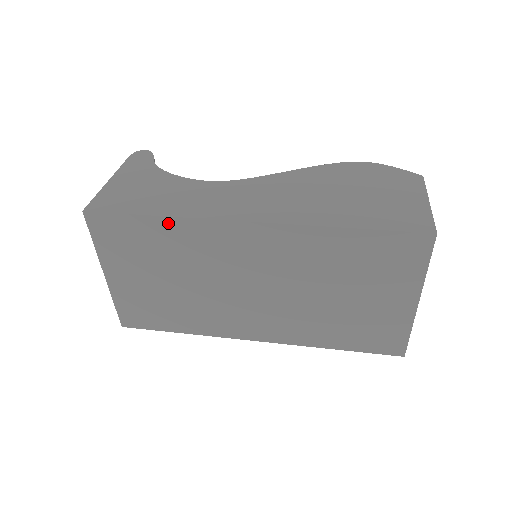
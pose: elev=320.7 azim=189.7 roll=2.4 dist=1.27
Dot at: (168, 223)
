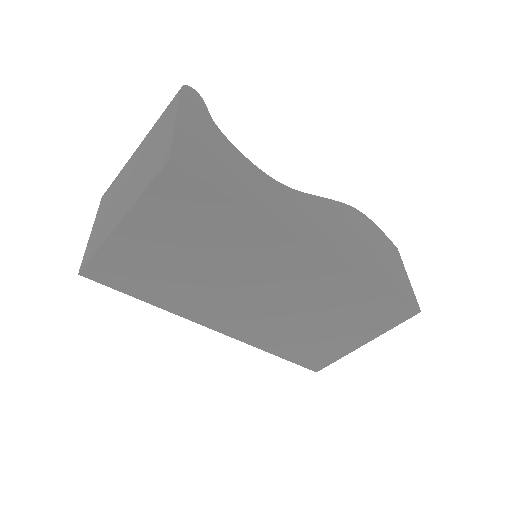
Dot at: (250, 217)
